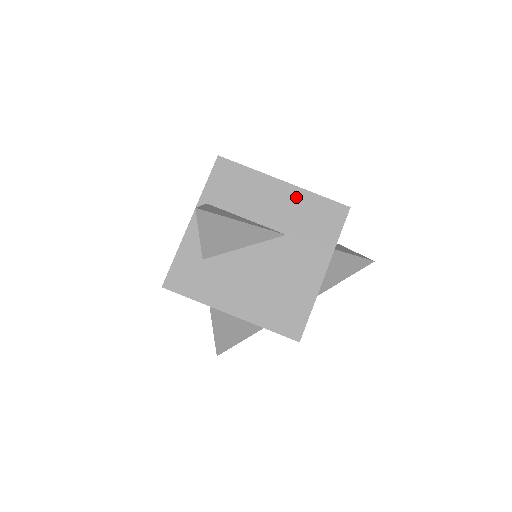
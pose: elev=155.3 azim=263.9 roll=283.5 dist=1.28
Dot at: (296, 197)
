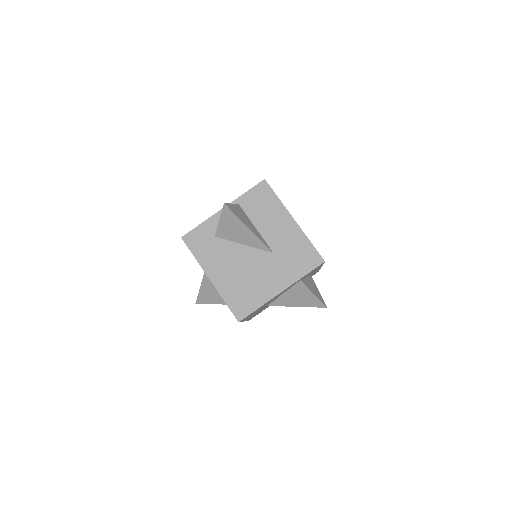
Dot at: (295, 234)
